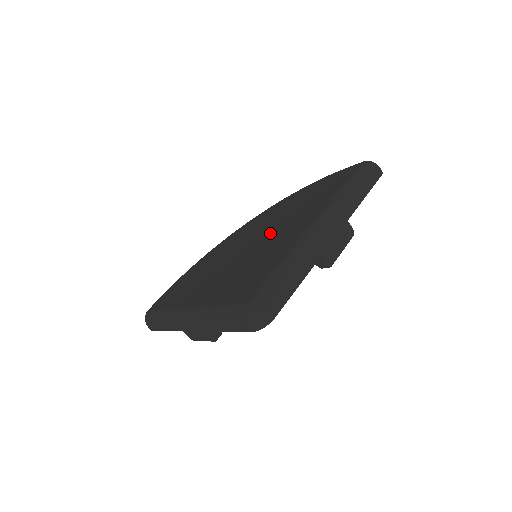
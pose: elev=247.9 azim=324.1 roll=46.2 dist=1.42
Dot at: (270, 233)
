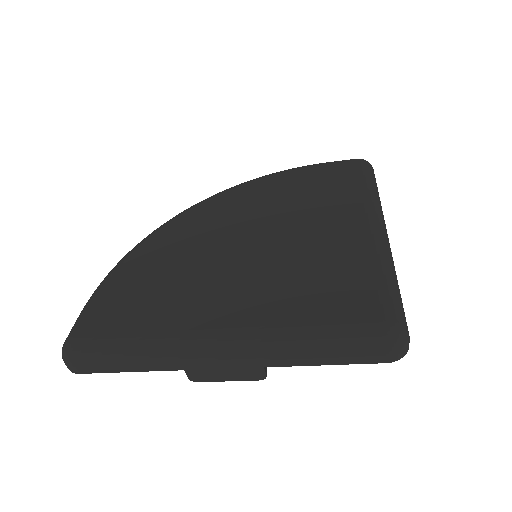
Dot at: (285, 228)
